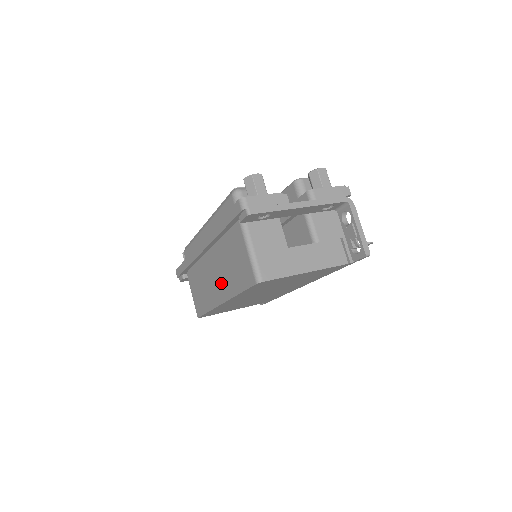
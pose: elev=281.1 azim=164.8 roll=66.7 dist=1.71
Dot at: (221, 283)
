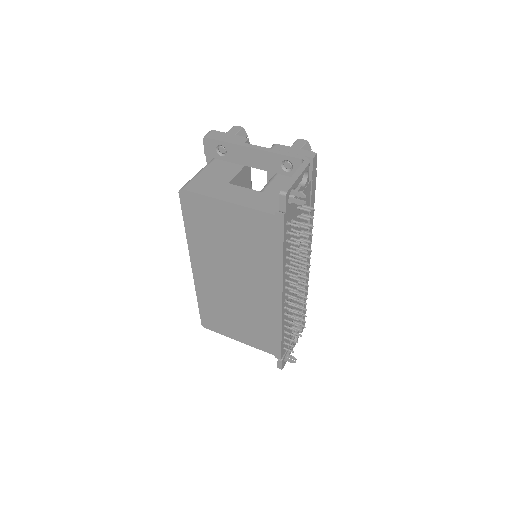
Dot at: occluded
